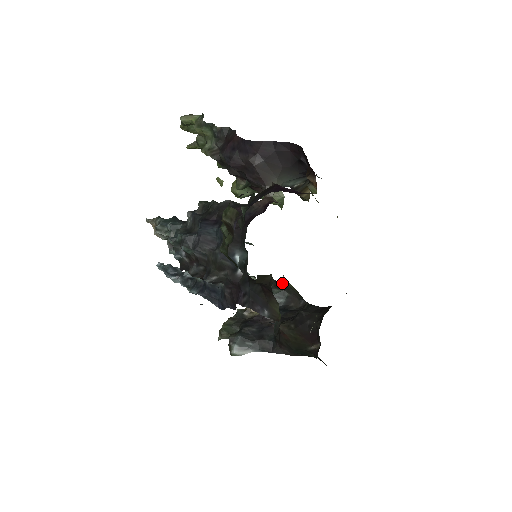
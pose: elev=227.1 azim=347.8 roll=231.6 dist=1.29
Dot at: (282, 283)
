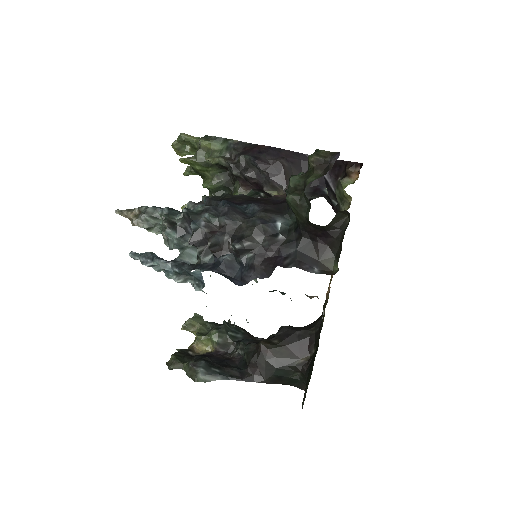
Dot at: occluded
